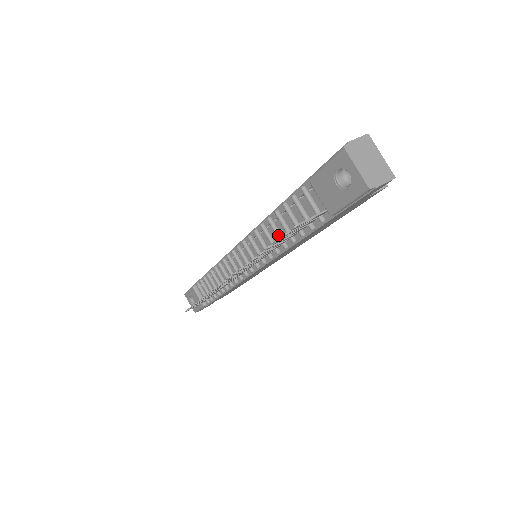
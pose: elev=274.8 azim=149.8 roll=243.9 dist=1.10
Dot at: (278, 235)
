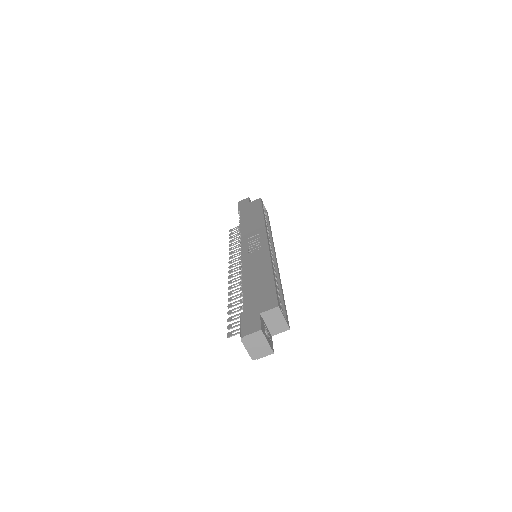
Dot at: occluded
